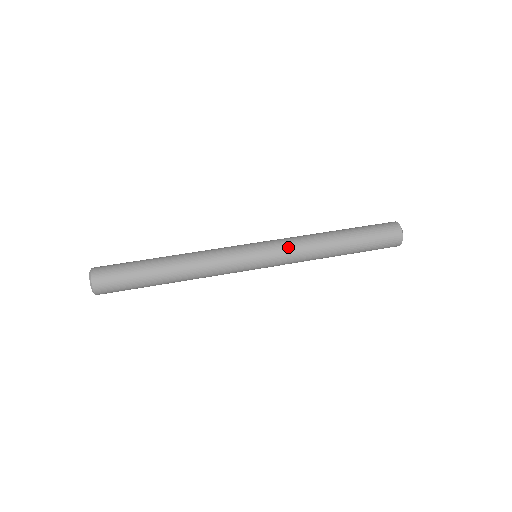
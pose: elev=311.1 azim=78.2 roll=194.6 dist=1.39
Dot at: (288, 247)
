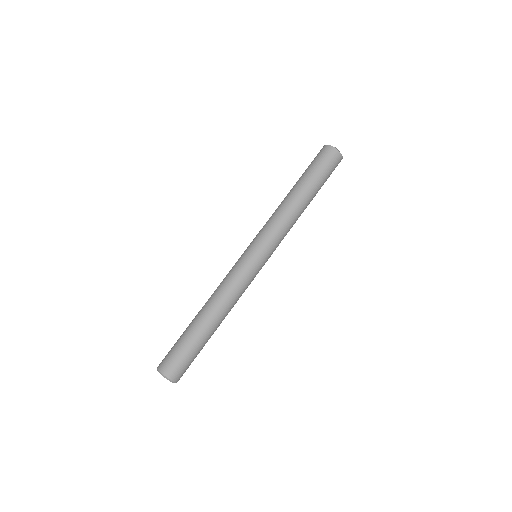
Dot at: (275, 232)
